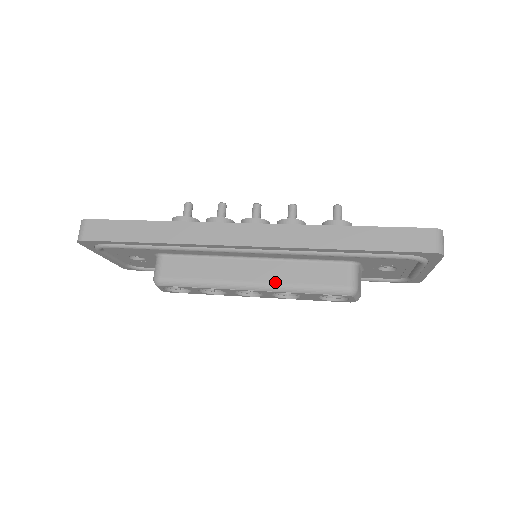
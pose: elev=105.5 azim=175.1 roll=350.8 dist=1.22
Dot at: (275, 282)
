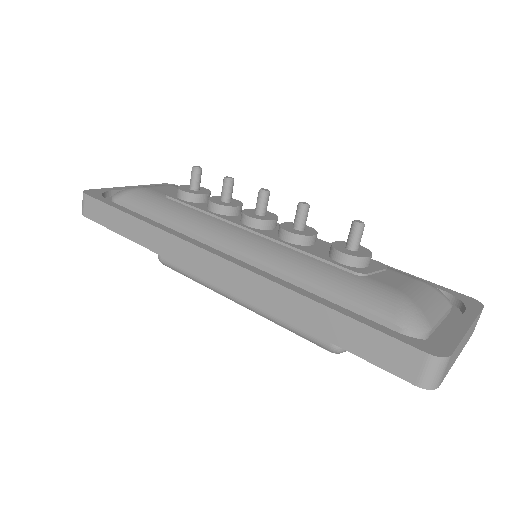
Dot at: (257, 307)
